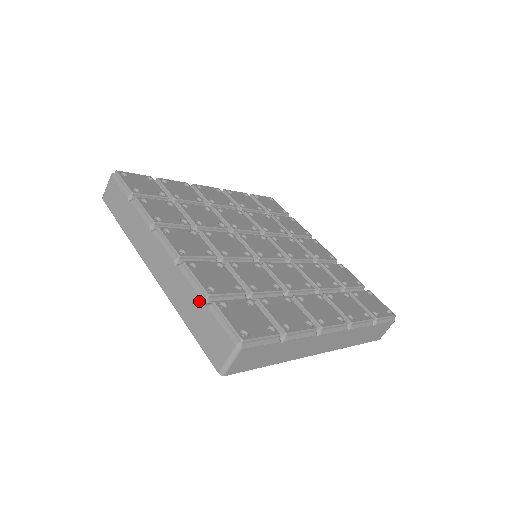
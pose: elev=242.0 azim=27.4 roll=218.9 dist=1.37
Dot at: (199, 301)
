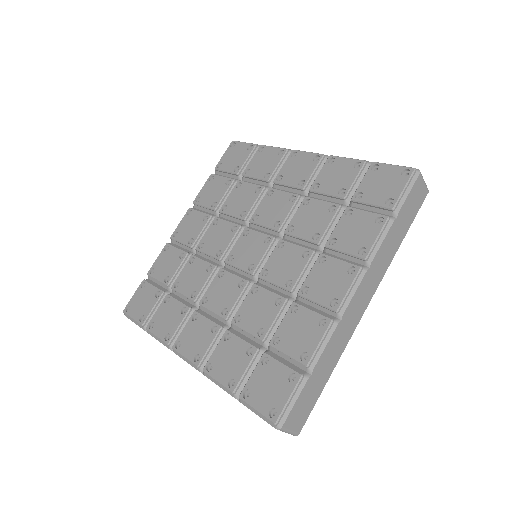
Dot at: occluded
